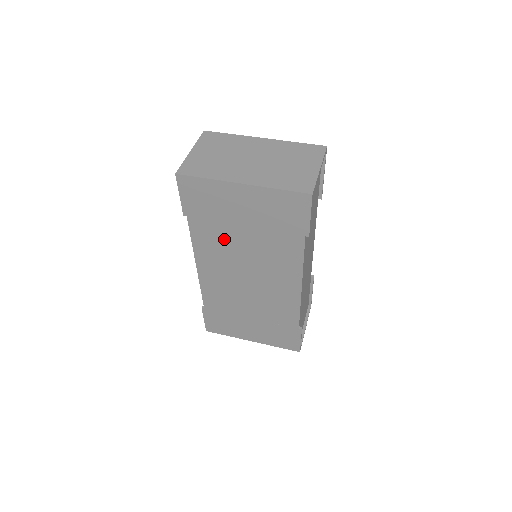
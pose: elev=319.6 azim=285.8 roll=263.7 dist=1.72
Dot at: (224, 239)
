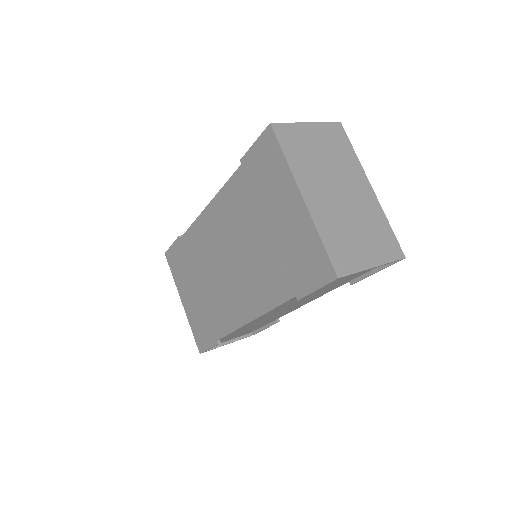
Dot at: (245, 216)
